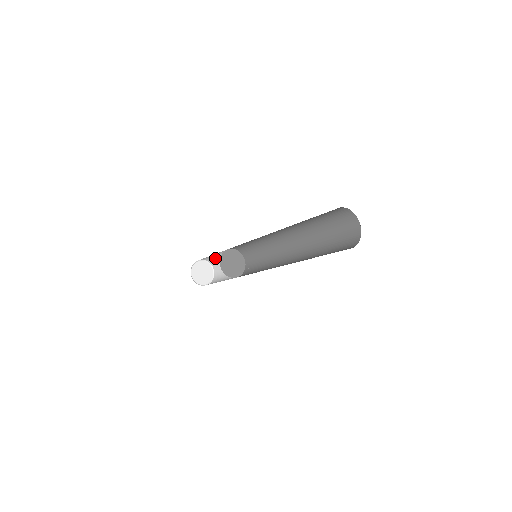
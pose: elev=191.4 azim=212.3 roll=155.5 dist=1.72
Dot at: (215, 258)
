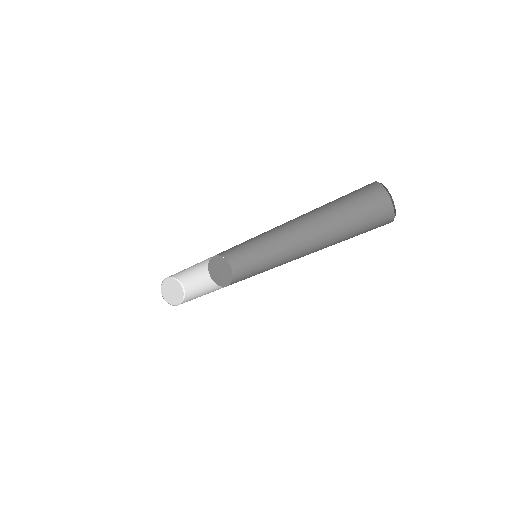
Dot at: (189, 273)
